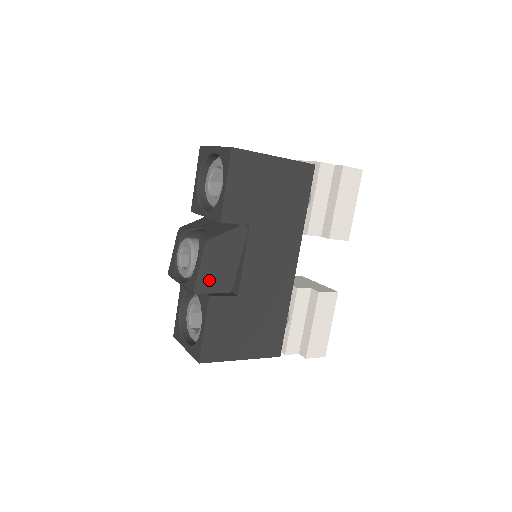
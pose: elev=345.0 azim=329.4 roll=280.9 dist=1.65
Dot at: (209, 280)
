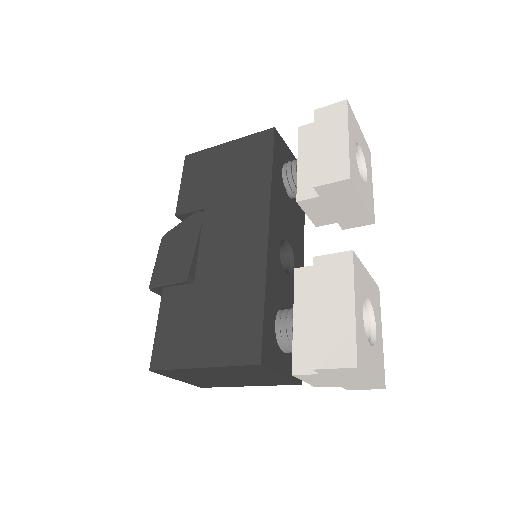
Dot at: (164, 272)
